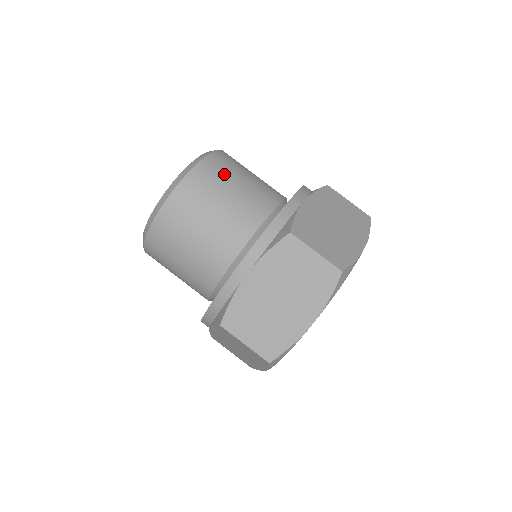
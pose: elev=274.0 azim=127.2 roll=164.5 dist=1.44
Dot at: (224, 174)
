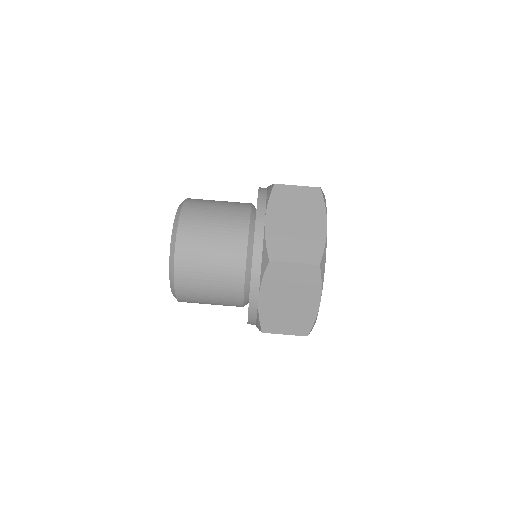
Dot at: (198, 232)
